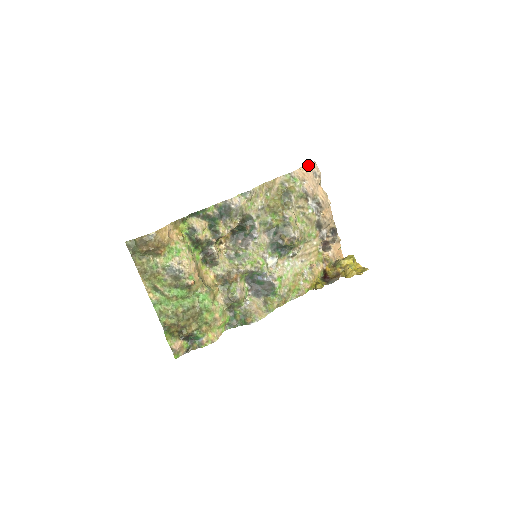
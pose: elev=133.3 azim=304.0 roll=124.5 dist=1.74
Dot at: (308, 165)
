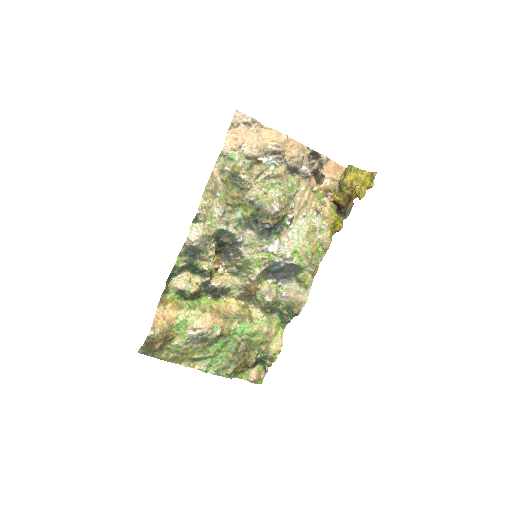
Dot at: (232, 122)
